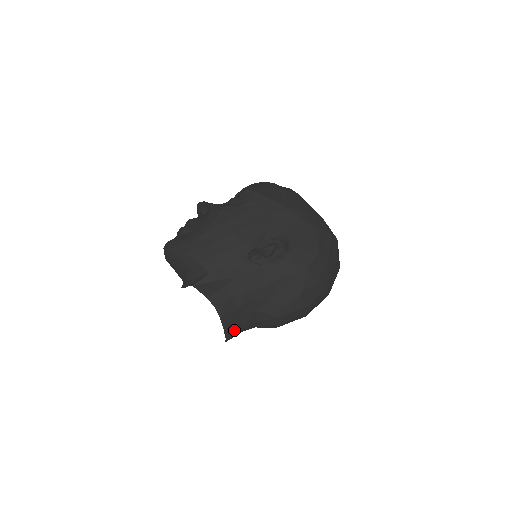
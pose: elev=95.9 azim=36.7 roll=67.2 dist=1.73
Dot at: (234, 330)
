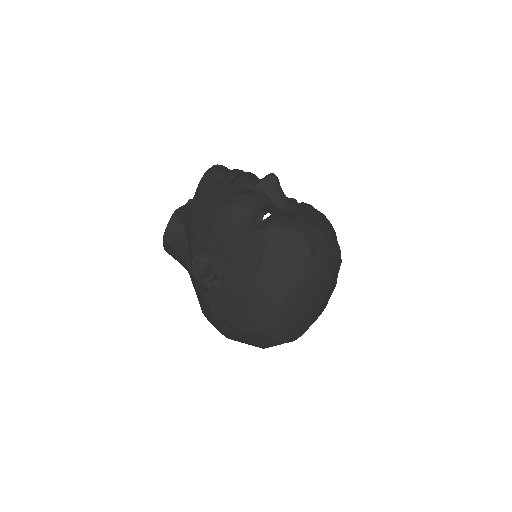
Dot at: occluded
